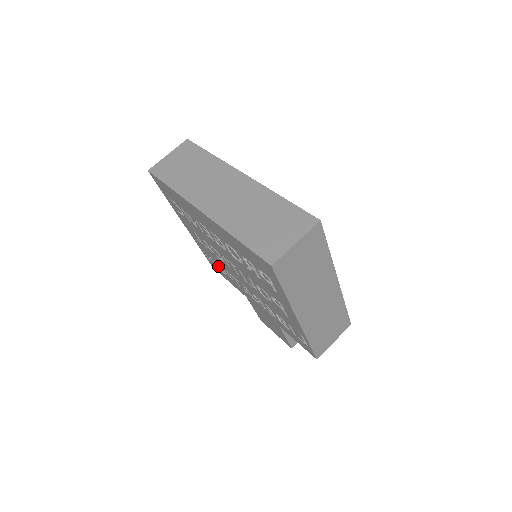
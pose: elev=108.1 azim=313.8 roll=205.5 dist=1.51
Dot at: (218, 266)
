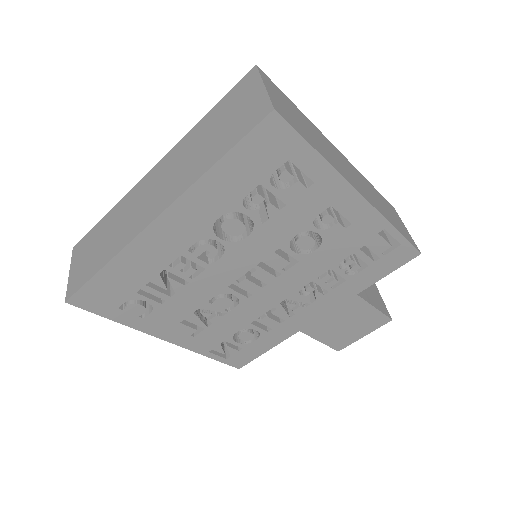
Dot at: (242, 343)
